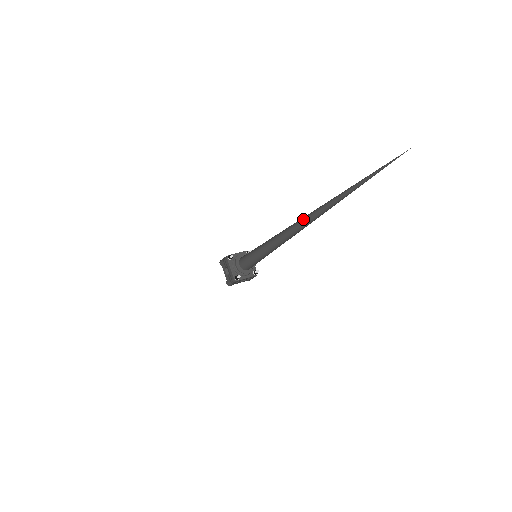
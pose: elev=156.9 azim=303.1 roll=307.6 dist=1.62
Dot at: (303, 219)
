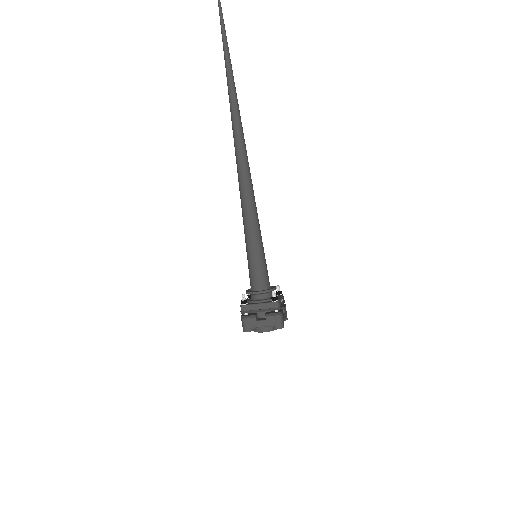
Dot at: (233, 127)
